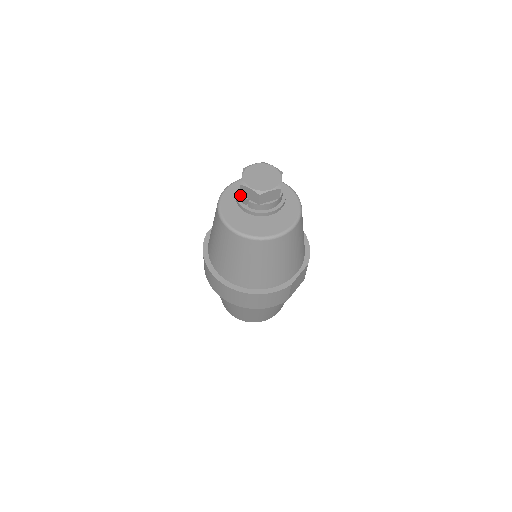
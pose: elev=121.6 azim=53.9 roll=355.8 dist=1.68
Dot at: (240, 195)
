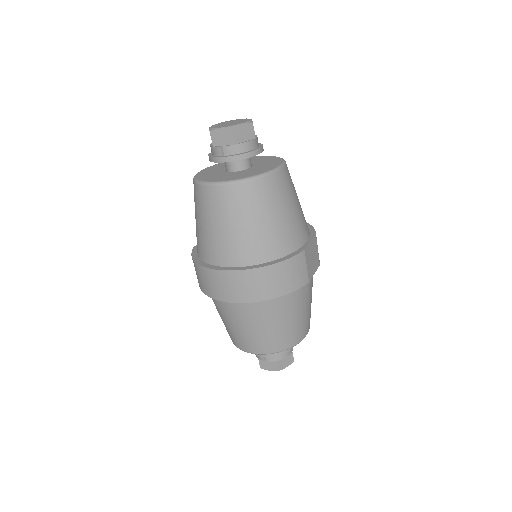
Dot at: (213, 149)
